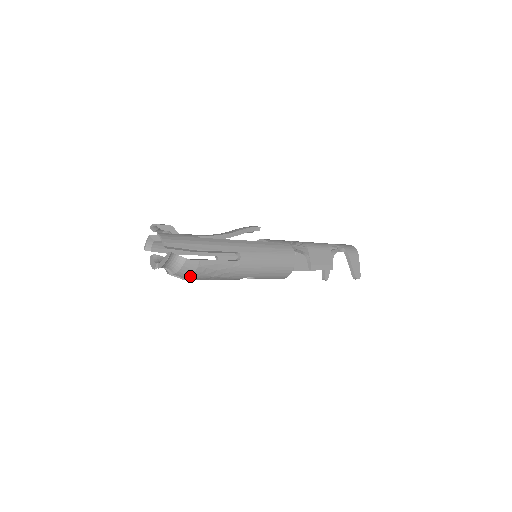
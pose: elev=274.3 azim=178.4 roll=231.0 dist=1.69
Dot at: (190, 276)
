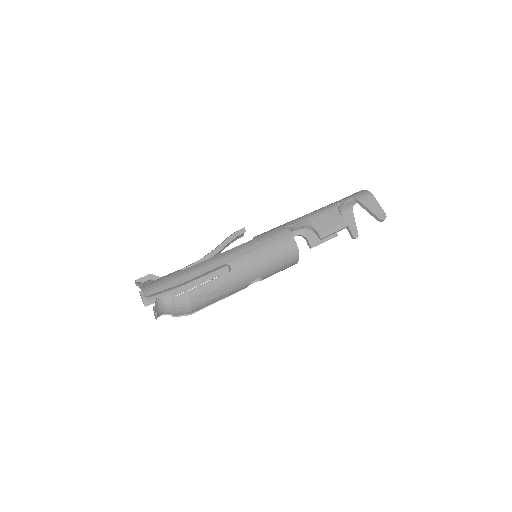
Dot at: (189, 309)
